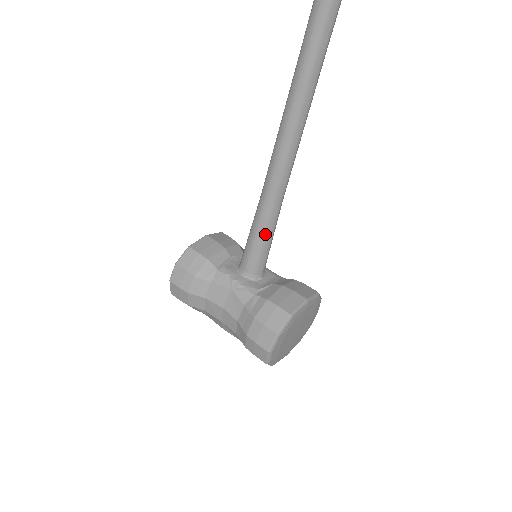
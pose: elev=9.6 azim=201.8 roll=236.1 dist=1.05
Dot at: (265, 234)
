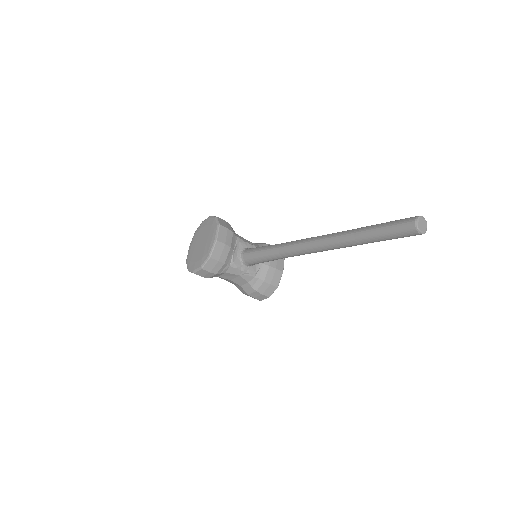
Dot at: (272, 260)
